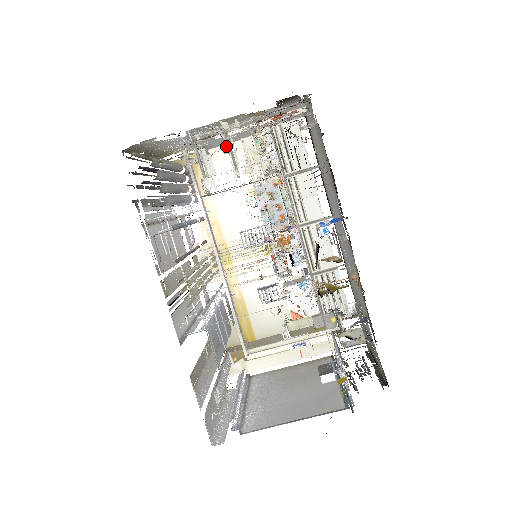
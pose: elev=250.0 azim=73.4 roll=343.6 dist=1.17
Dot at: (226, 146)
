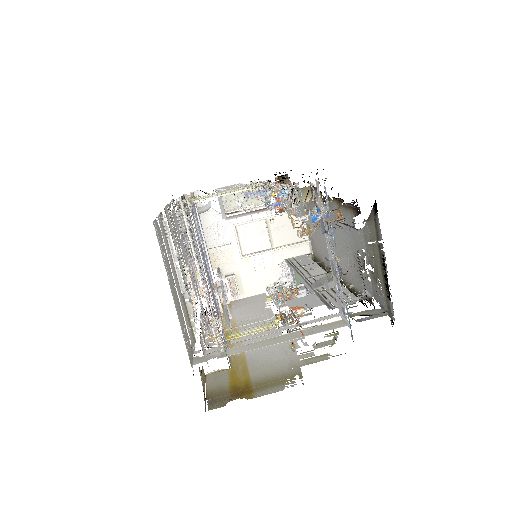
Dot at: (254, 296)
